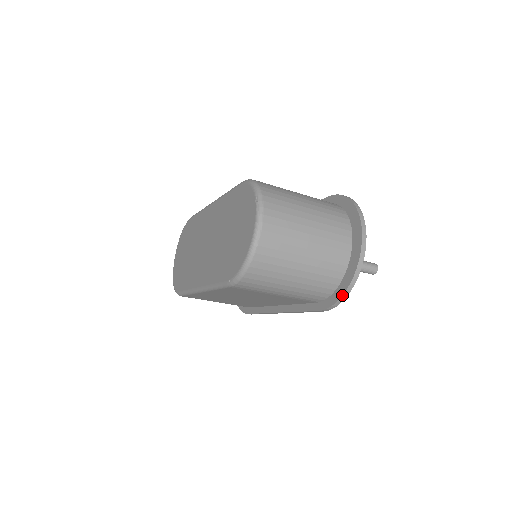
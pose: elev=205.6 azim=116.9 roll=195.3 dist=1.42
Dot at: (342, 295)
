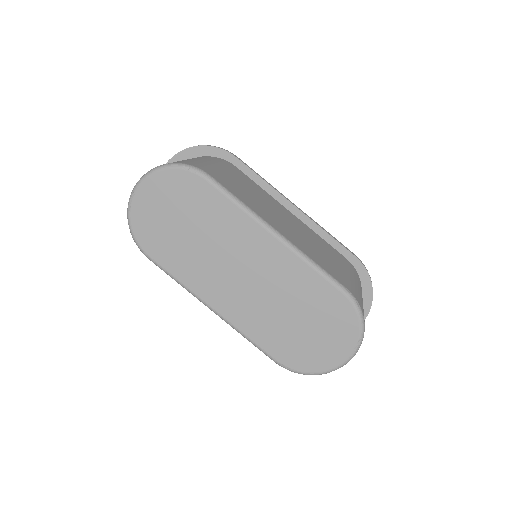
Dot at: occluded
